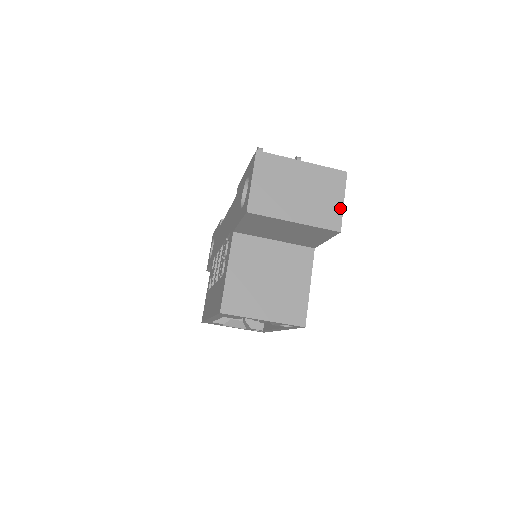
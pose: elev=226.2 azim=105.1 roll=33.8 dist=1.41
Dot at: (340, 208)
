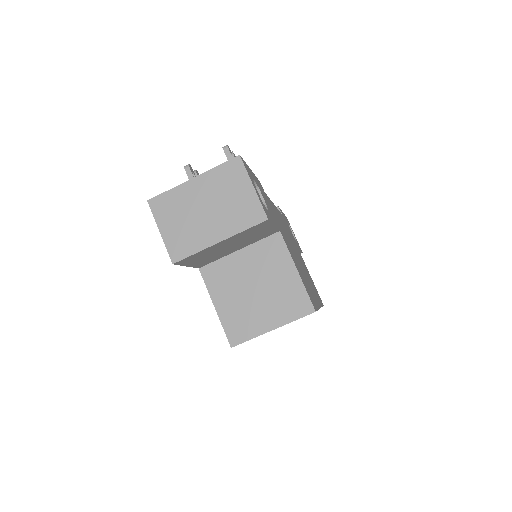
Dot at: (254, 196)
